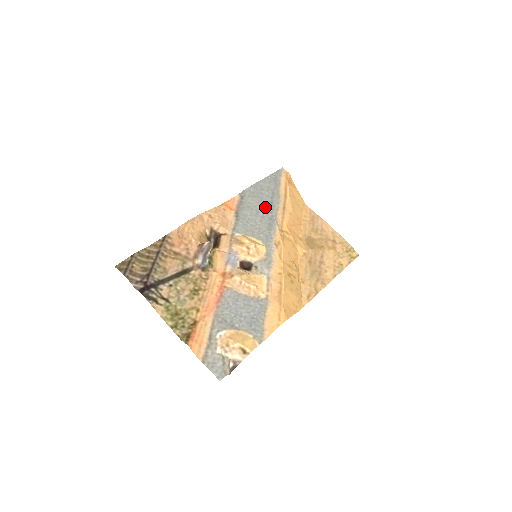
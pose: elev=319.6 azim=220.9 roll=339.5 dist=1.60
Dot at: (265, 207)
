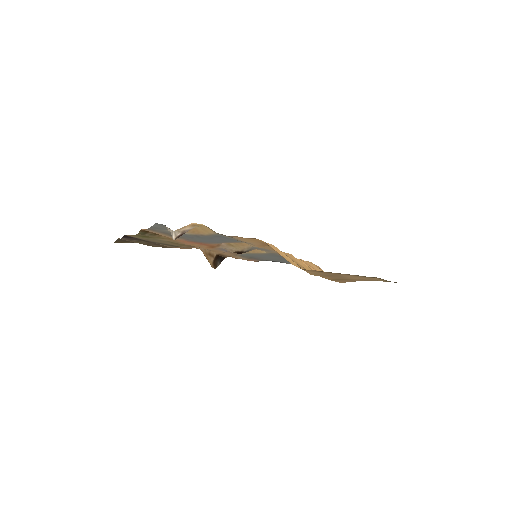
Dot at: occluded
